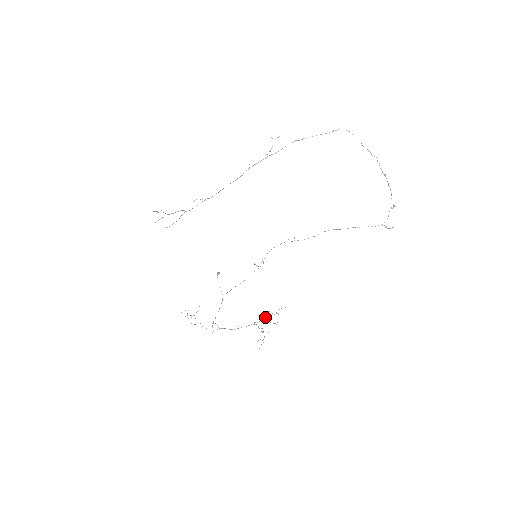
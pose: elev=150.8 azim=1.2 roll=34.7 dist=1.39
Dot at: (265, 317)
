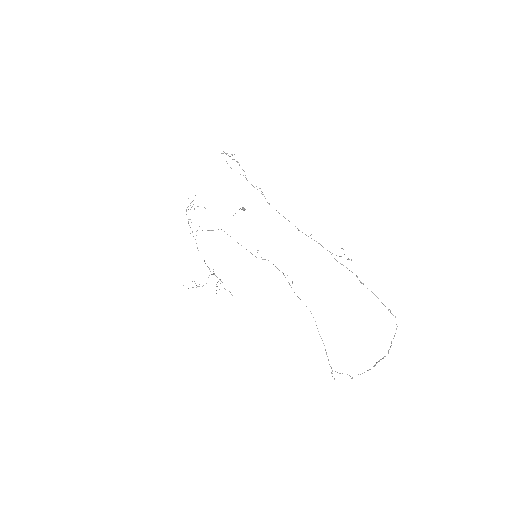
Dot at: (220, 279)
